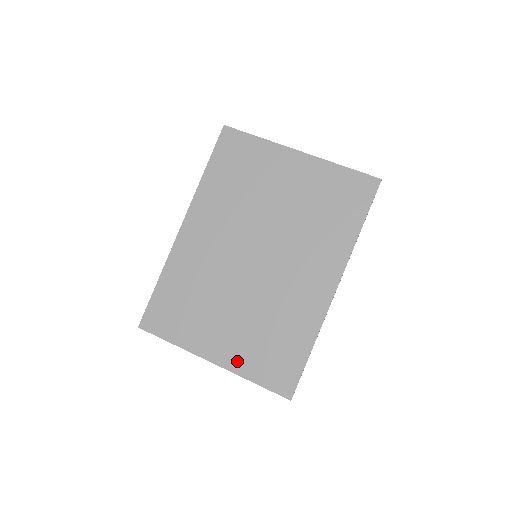
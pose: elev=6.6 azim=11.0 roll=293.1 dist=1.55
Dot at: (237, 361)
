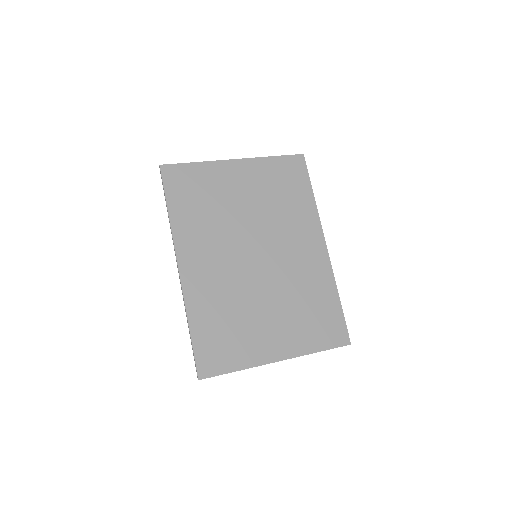
Dot at: (297, 345)
